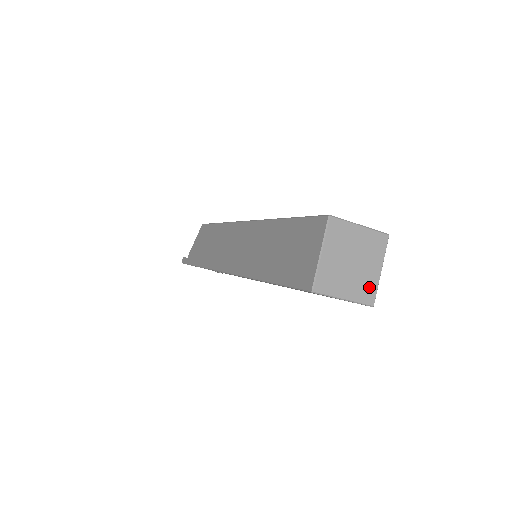
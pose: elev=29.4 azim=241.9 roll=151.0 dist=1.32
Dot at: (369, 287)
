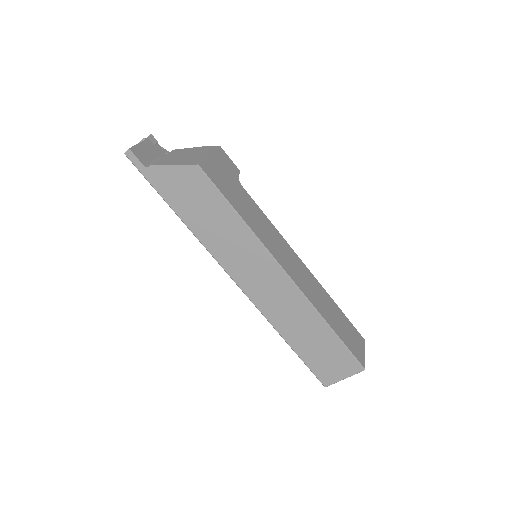
Dot at: occluded
